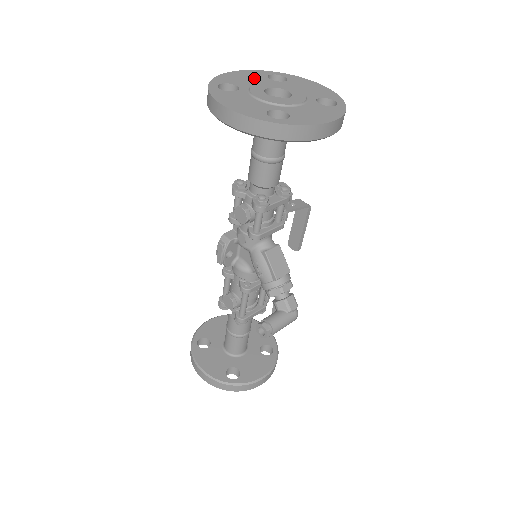
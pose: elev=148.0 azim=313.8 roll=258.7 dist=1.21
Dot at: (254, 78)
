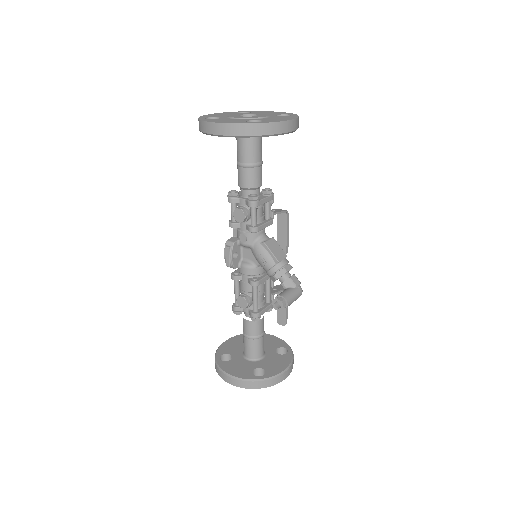
Dot at: (227, 114)
